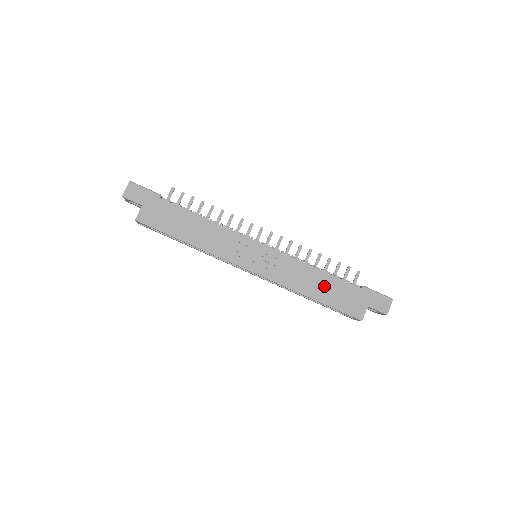
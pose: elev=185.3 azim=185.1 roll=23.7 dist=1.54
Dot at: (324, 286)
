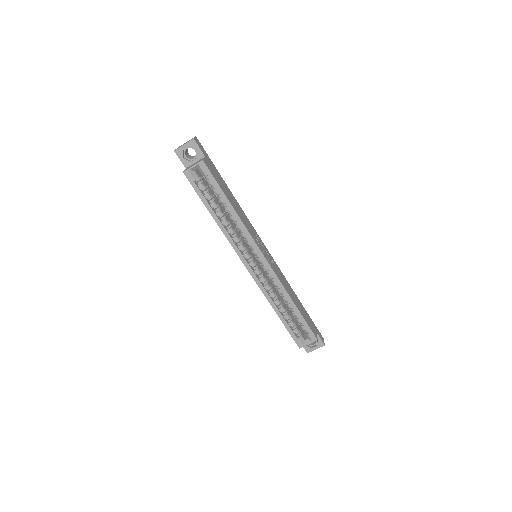
Dot at: (297, 301)
